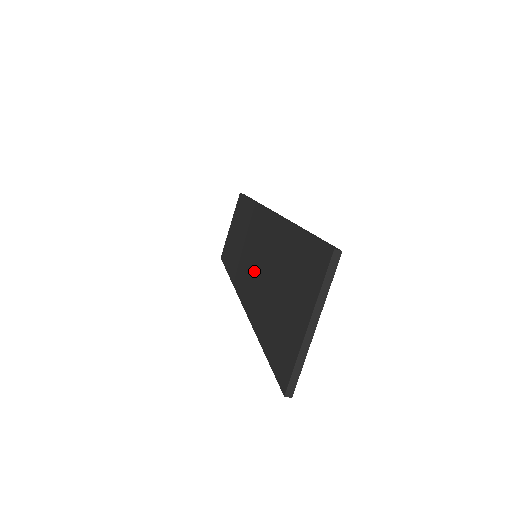
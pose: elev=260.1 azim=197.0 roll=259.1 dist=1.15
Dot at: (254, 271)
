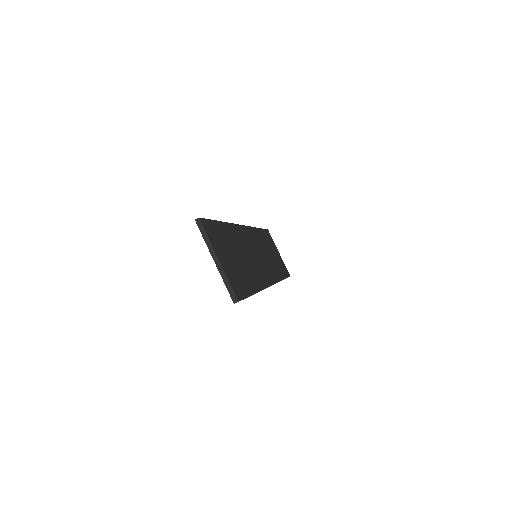
Dot at: occluded
